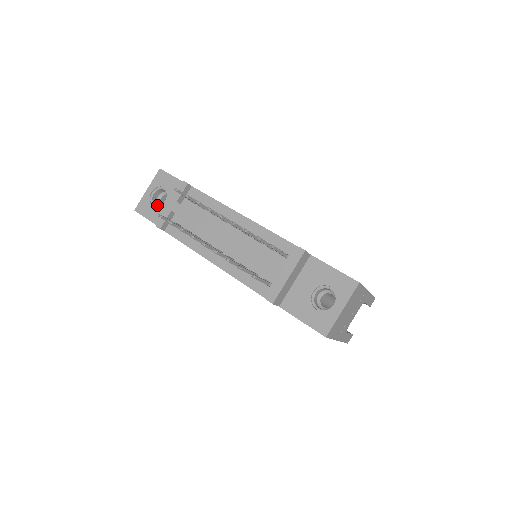
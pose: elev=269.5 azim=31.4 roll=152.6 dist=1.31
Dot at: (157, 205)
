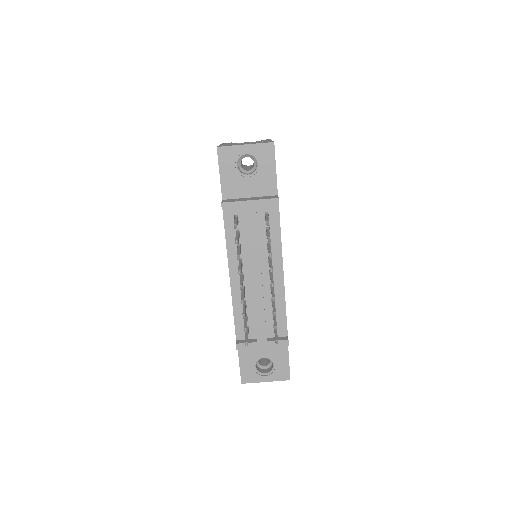
Dot at: (239, 170)
